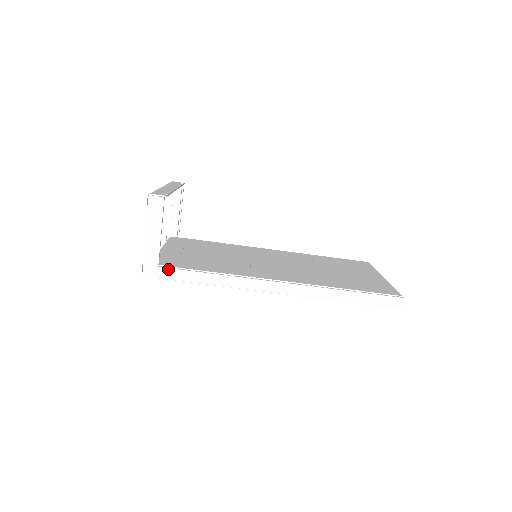
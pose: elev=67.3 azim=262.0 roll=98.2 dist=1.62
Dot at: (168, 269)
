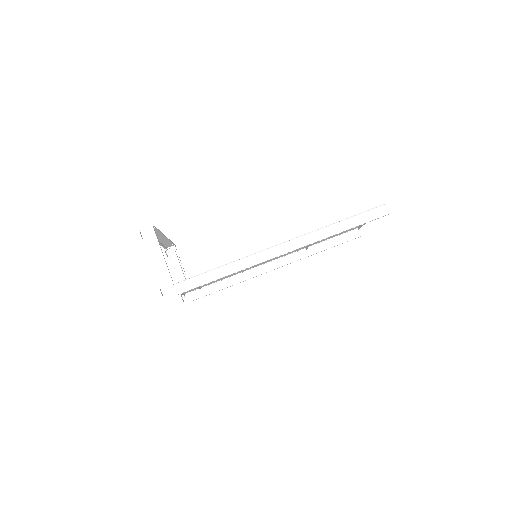
Dot at: (182, 282)
